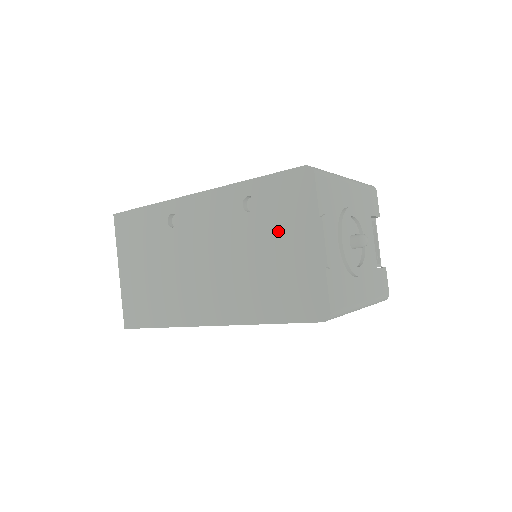
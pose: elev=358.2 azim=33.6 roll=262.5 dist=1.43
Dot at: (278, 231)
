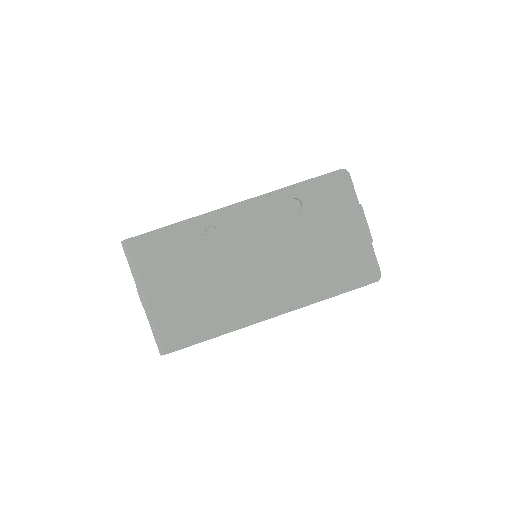
Dot at: (327, 222)
